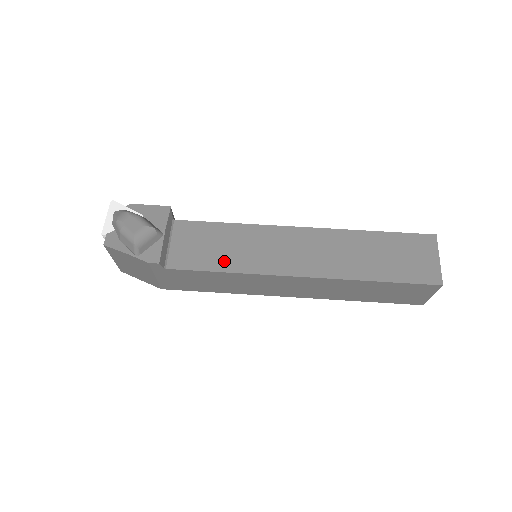
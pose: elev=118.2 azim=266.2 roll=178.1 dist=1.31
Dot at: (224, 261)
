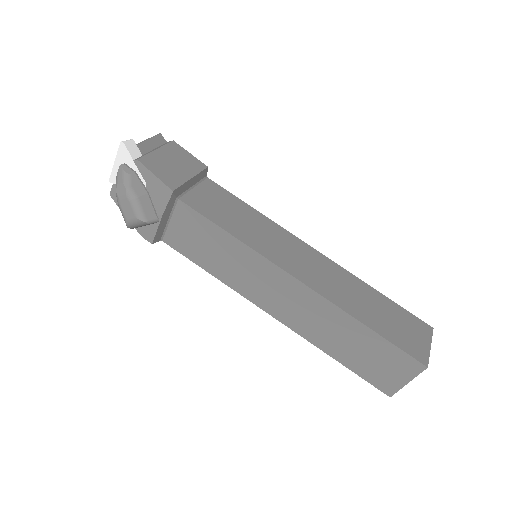
Dot at: (212, 265)
